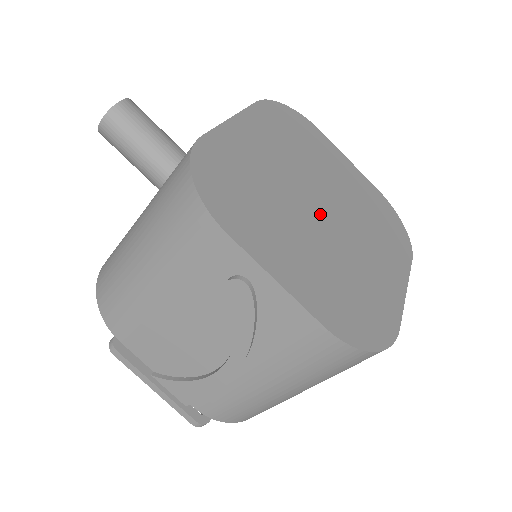
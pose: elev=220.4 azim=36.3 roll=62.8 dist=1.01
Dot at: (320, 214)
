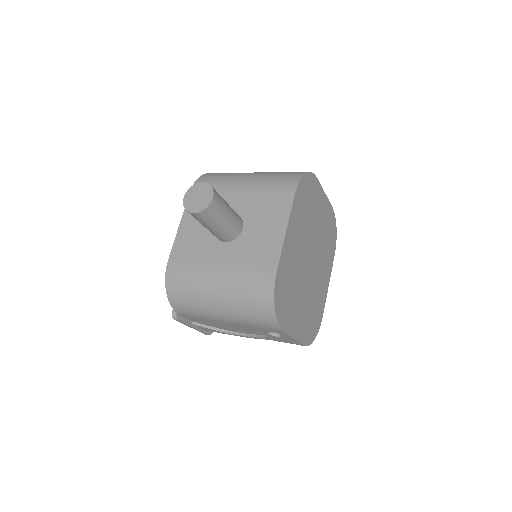
Dot at: (309, 270)
